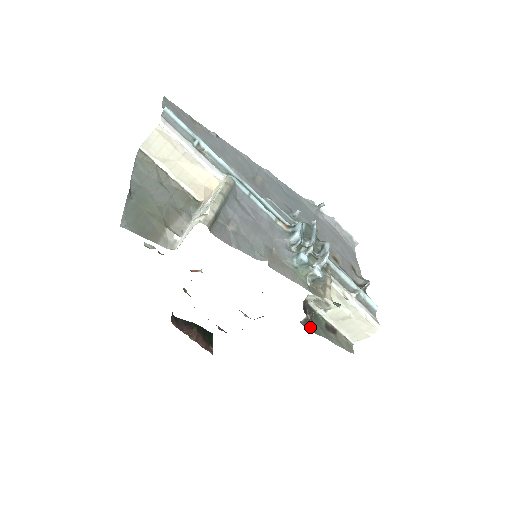
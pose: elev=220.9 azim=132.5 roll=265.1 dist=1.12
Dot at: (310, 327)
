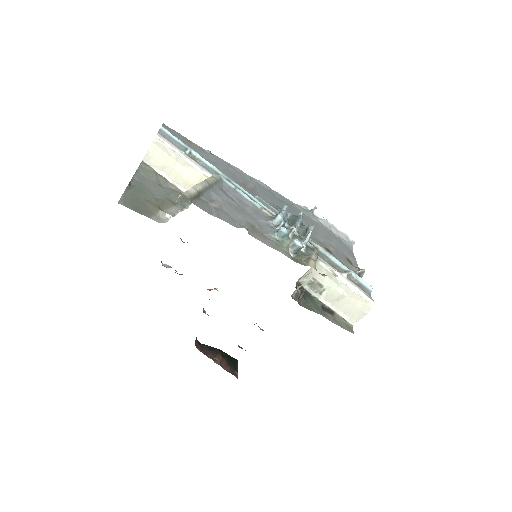
Dot at: (304, 304)
